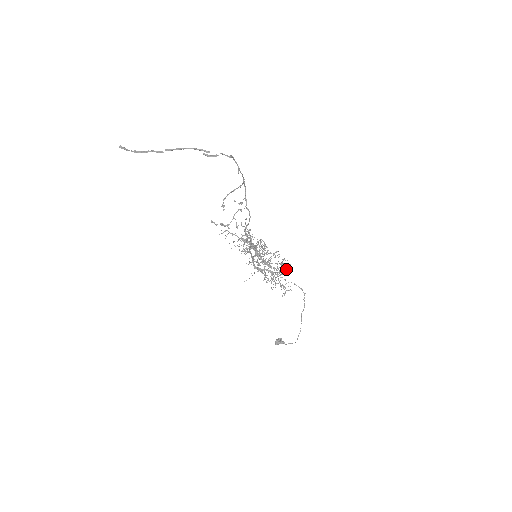
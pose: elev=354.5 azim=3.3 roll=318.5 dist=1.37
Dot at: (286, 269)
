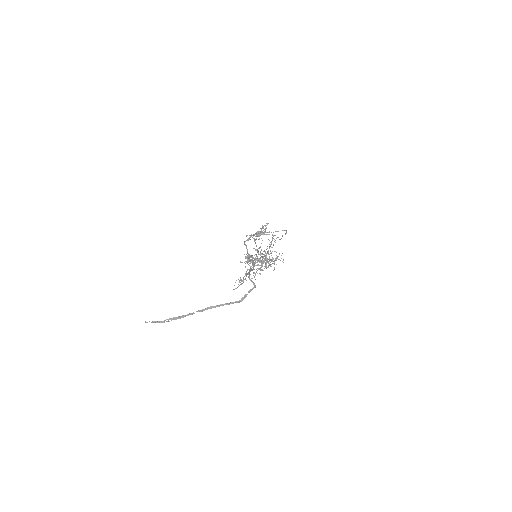
Dot at: occluded
